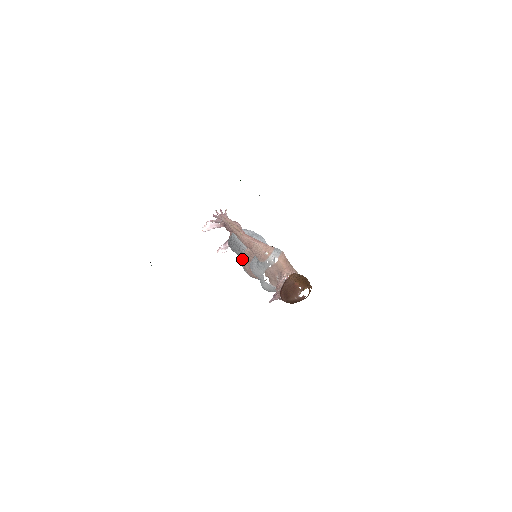
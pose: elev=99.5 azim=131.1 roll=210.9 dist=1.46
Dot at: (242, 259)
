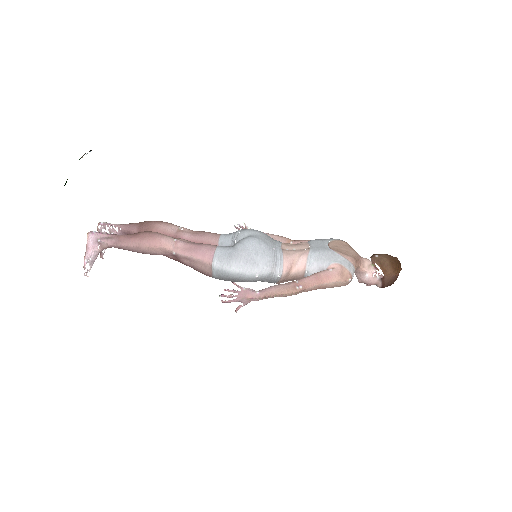
Dot at: occluded
